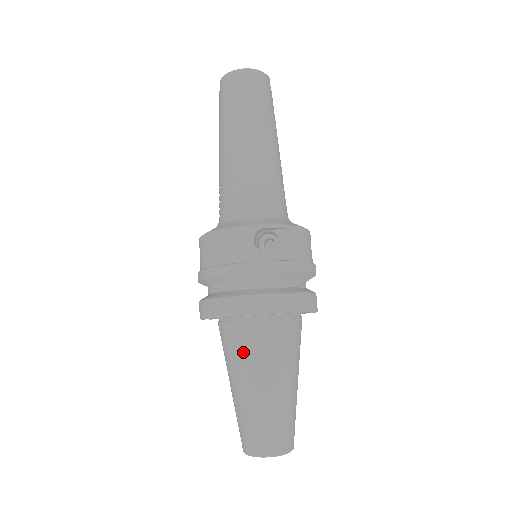
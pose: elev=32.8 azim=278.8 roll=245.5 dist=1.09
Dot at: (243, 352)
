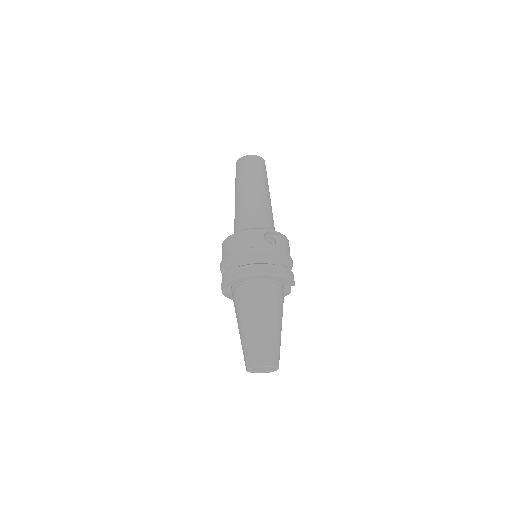
Dot at: (253, 301)
